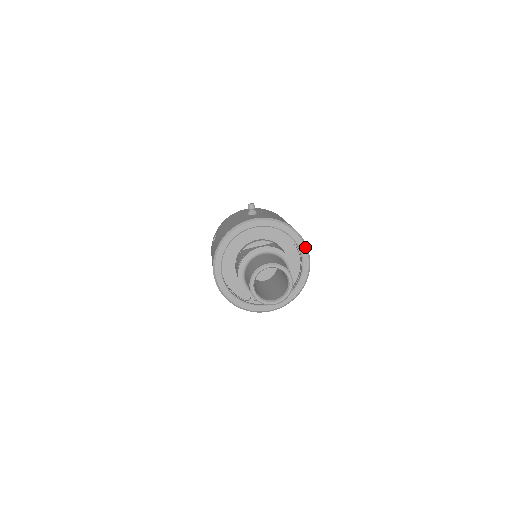
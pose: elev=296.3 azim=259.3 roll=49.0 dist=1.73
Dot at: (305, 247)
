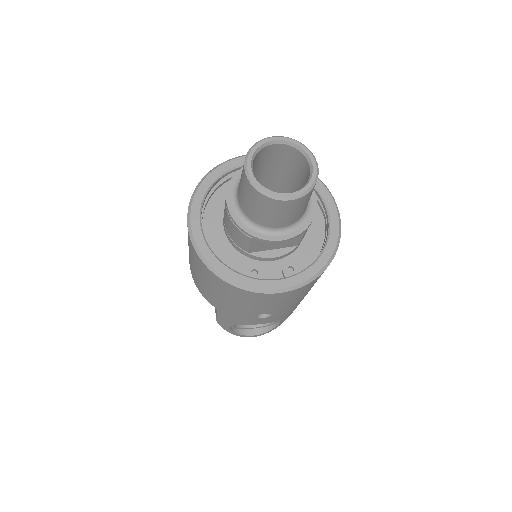
Dot at: (331, 196)
